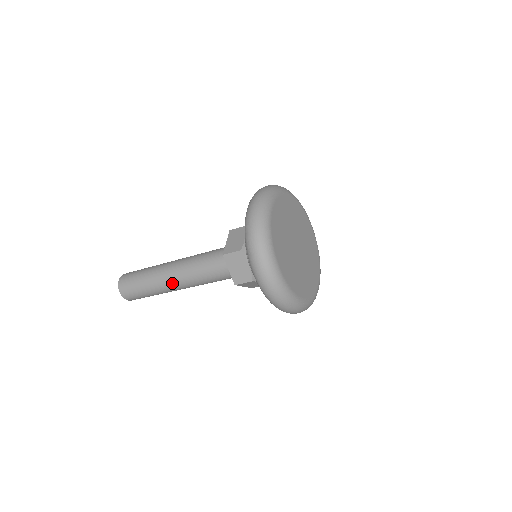
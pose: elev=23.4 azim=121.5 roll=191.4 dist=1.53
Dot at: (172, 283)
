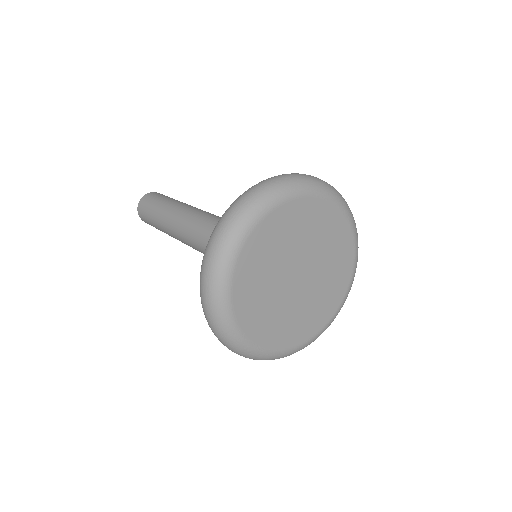
Dot at: (172, 227)
